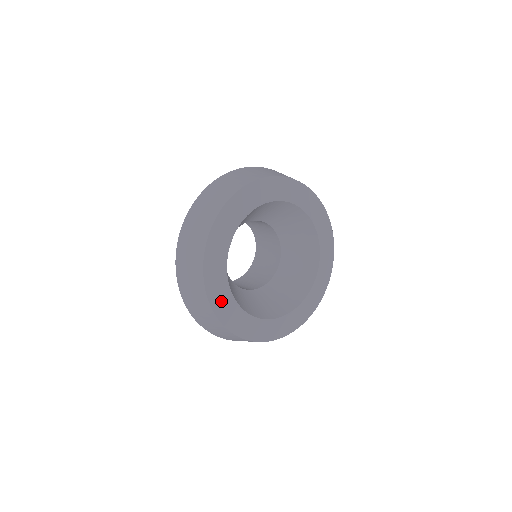
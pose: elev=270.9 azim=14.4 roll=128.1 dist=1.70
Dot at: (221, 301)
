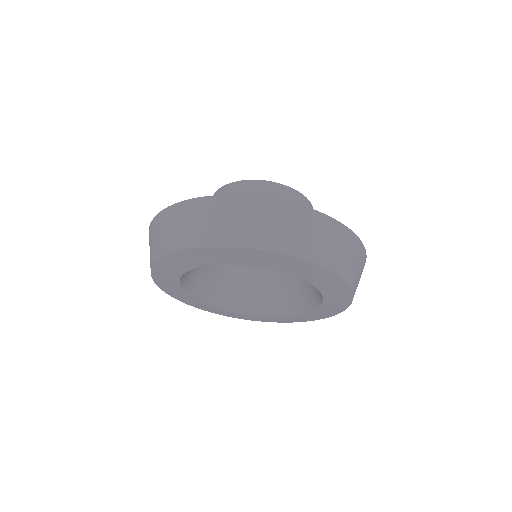
Dot at: (250, 318)
